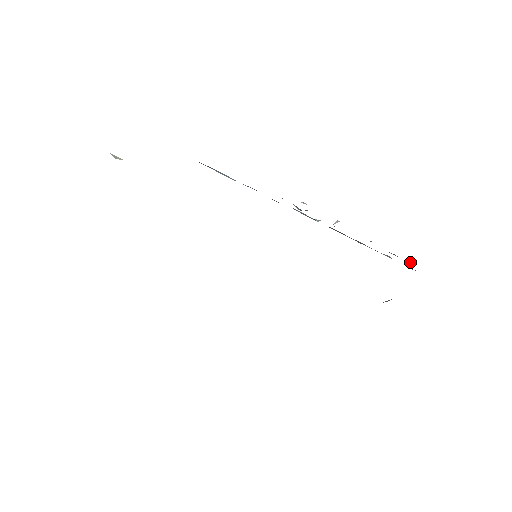
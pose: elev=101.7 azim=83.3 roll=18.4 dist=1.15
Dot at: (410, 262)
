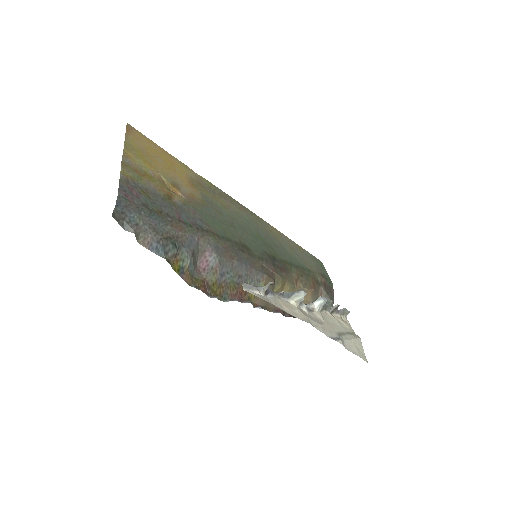
Dot at: occluded
